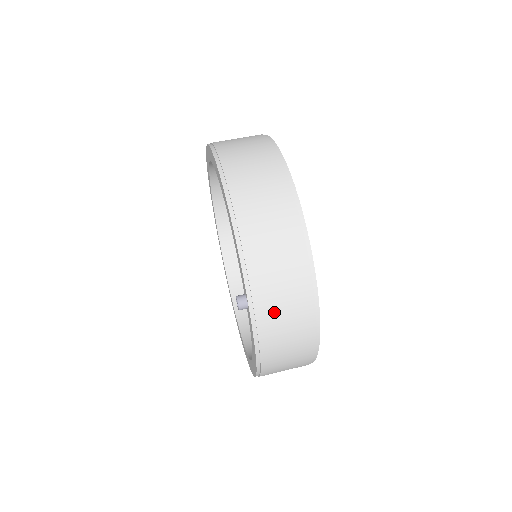
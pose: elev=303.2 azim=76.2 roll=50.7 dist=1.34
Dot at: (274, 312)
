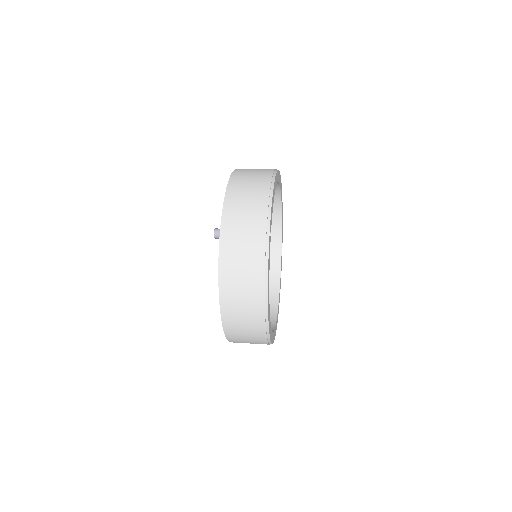
Dot at: (236, 241)
